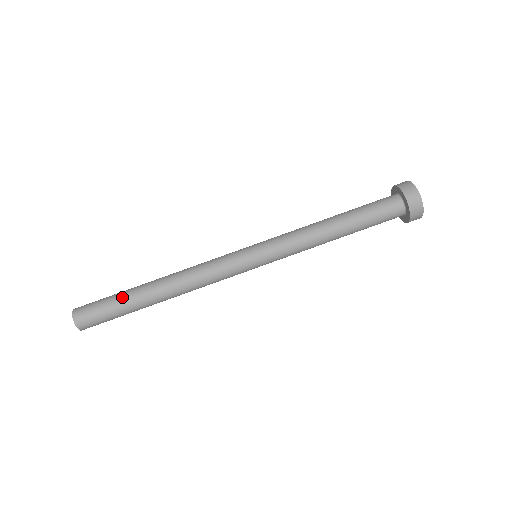
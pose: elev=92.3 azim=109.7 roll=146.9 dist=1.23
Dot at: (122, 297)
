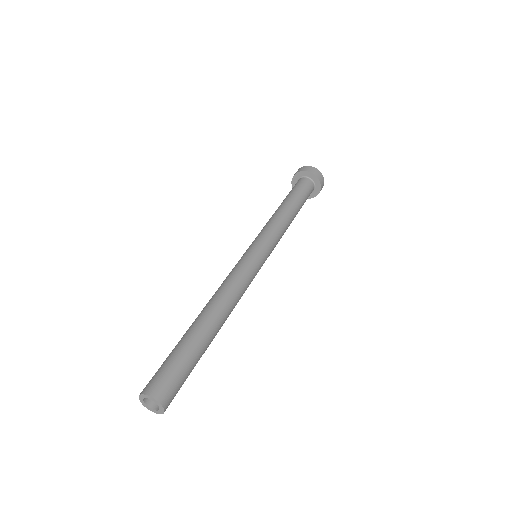
Dot at: (190, 346)
